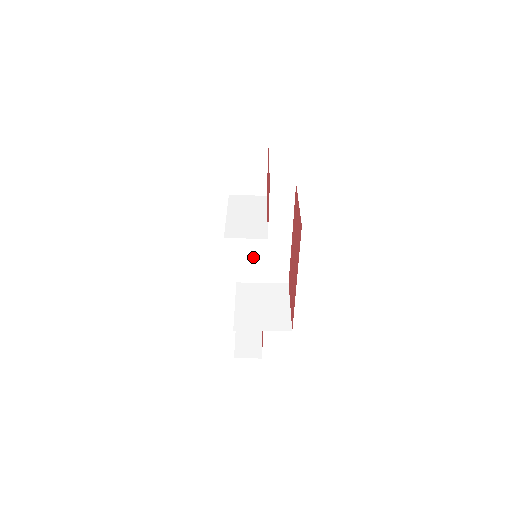
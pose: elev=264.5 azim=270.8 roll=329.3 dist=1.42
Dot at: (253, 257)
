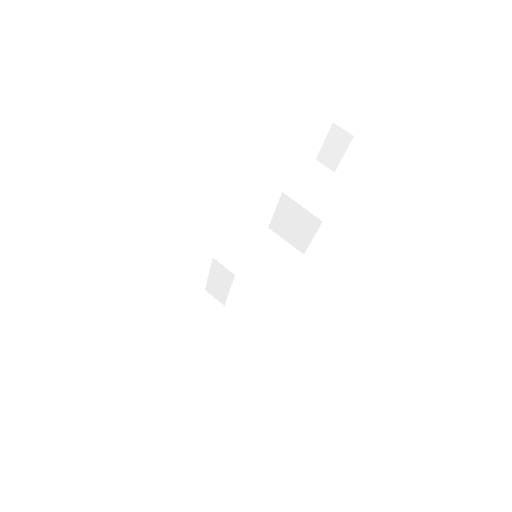
Dot at: (237, 280)
